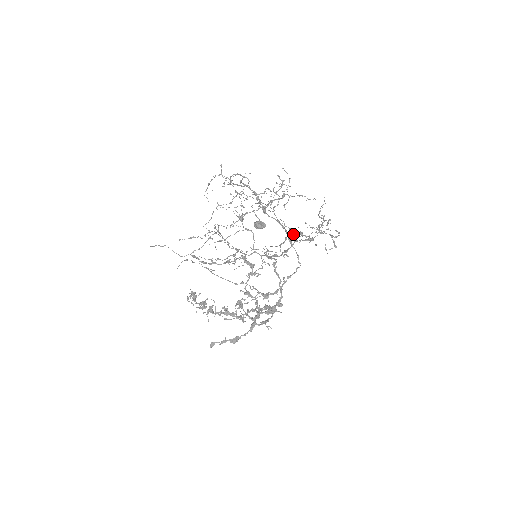
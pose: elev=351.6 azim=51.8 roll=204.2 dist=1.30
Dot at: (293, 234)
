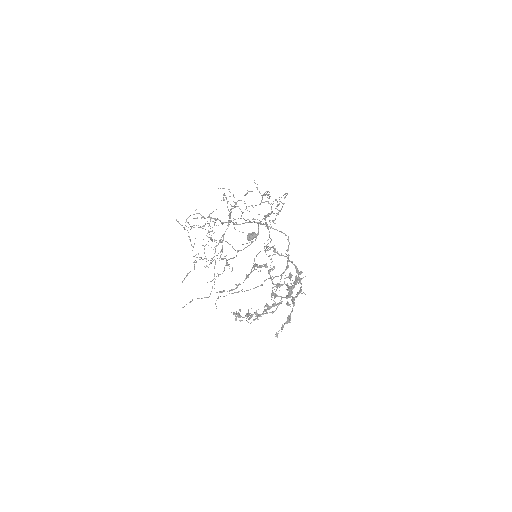
Dot at: occluded
